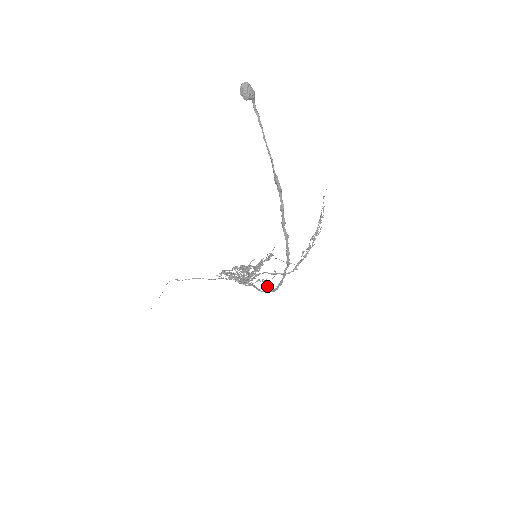
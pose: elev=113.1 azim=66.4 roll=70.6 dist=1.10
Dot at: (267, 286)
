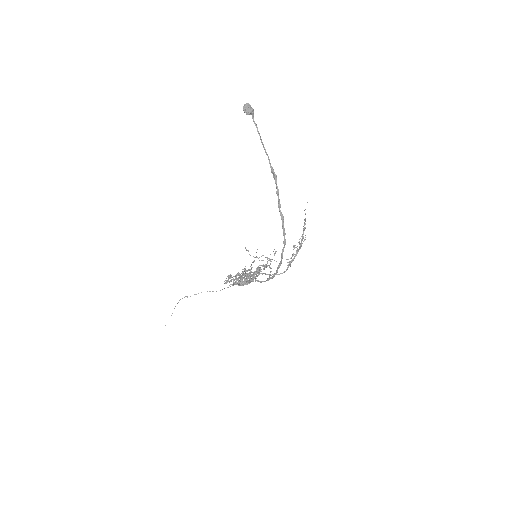
Dot at: (269, 265)
